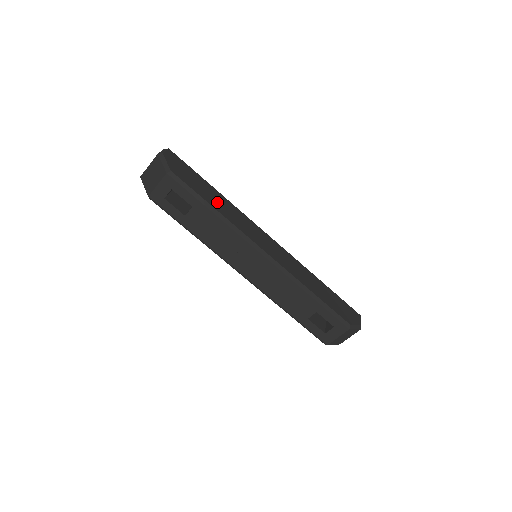
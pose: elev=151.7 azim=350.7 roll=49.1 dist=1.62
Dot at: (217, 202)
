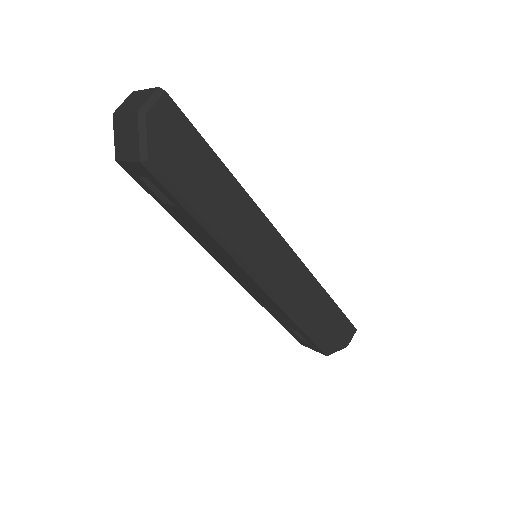
Dot at: (217, 203)
